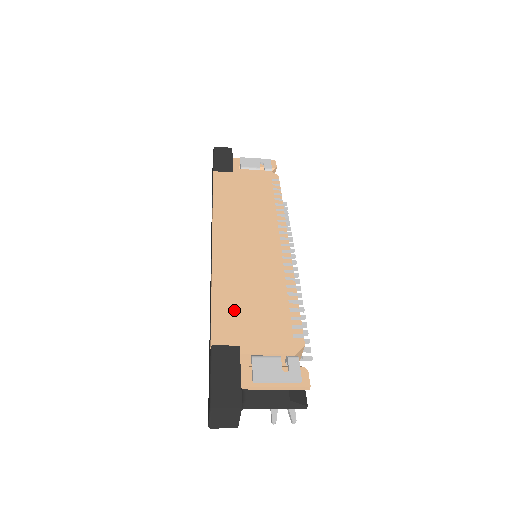
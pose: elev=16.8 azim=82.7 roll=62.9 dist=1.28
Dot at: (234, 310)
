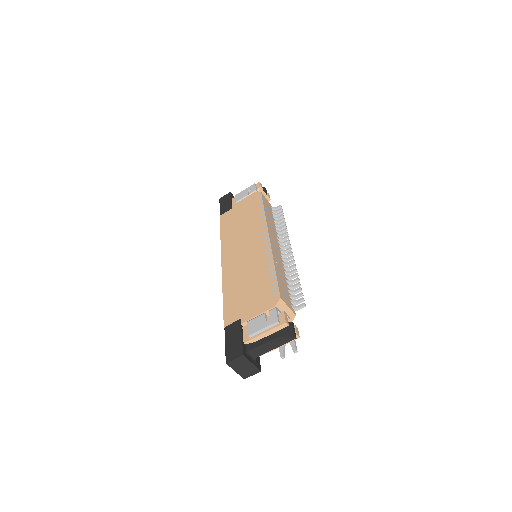
Dot at: (236, 299)
